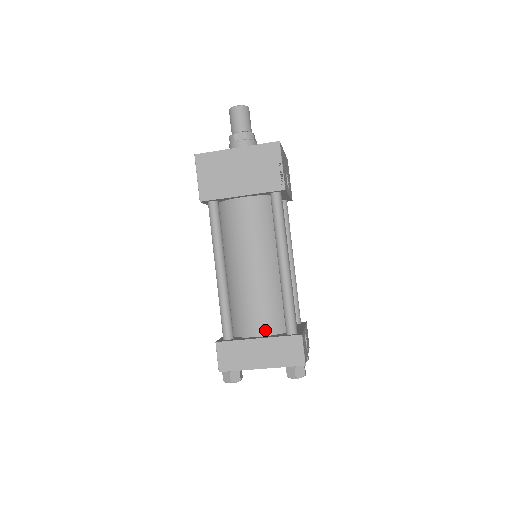
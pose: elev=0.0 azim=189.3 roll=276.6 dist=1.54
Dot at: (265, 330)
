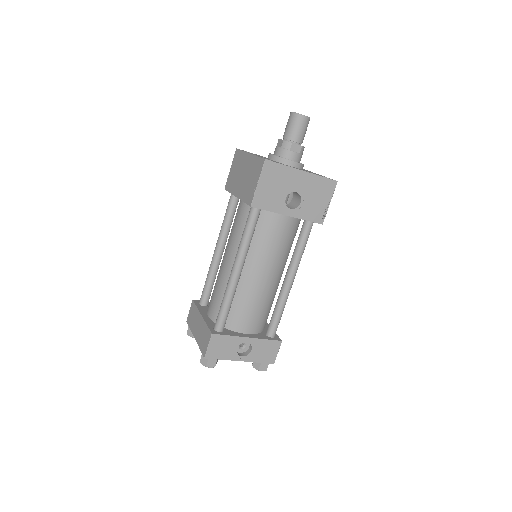
Dot at: (211, 314)
